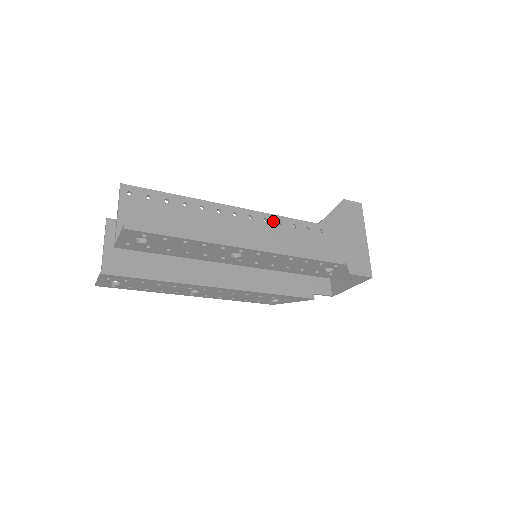
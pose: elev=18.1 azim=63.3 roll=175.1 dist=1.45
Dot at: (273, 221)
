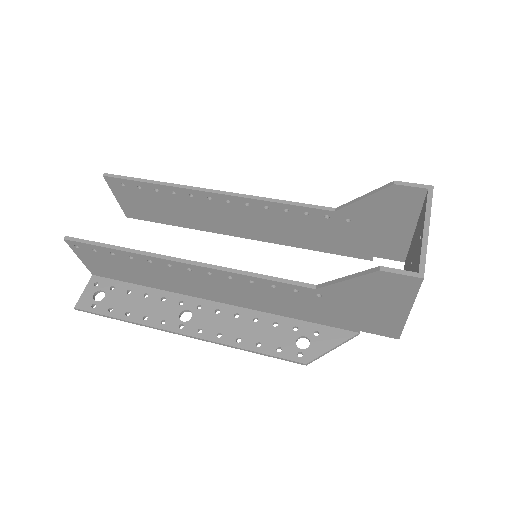
Dot at: (241, 279)
